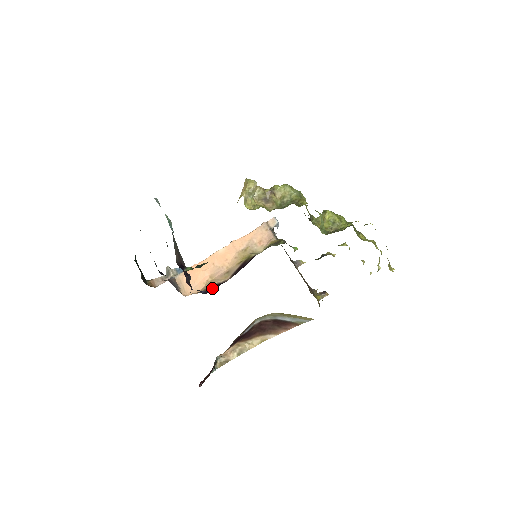
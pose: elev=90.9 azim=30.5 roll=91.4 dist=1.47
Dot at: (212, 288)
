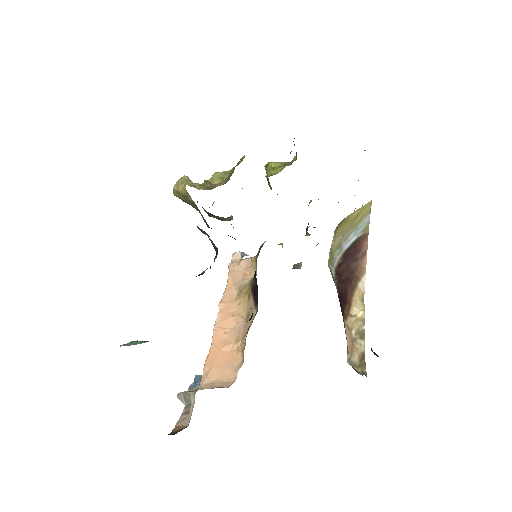
Dot at: occluded
